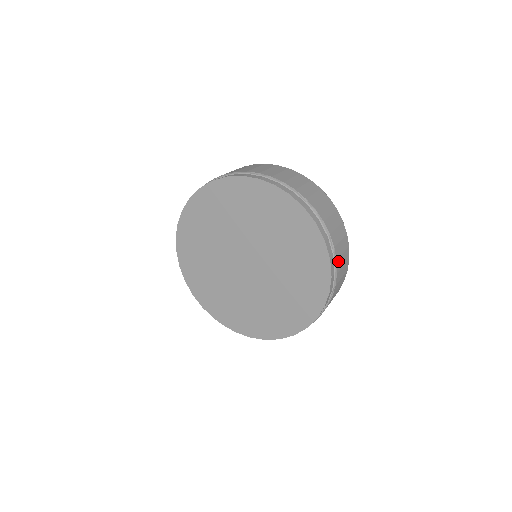
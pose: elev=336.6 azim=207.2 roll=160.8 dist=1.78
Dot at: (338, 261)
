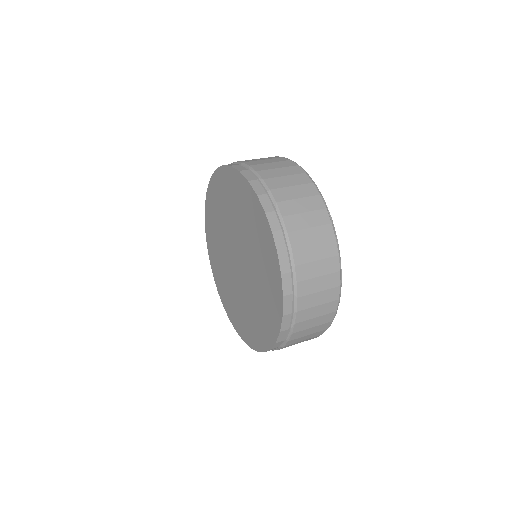
Dot at: (296, 333)
